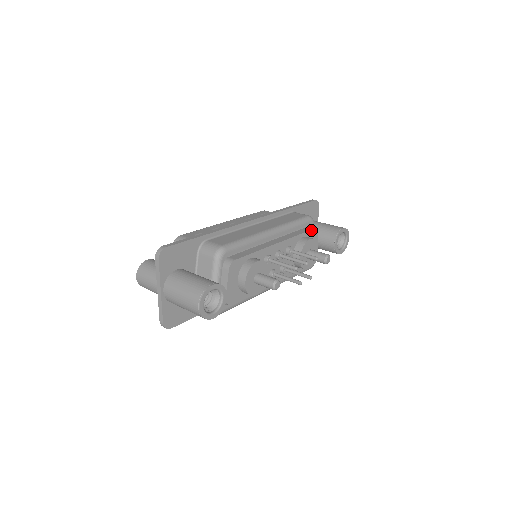
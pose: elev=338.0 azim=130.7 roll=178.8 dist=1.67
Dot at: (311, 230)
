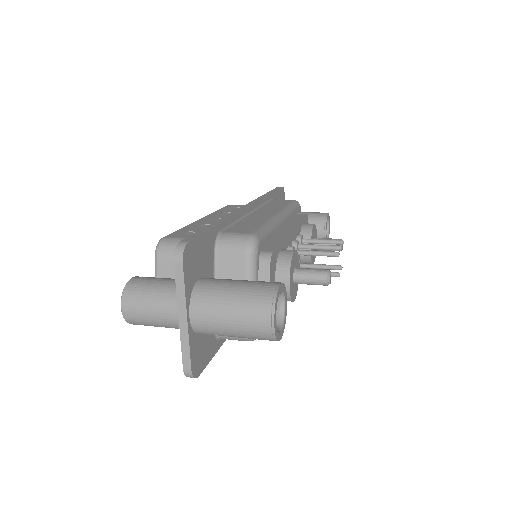
Dot at: (305, 216)
